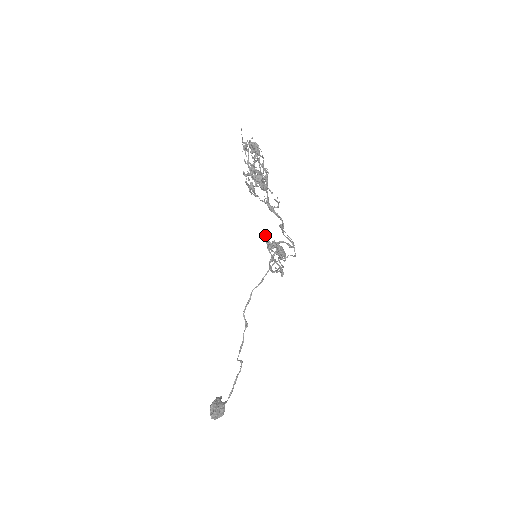
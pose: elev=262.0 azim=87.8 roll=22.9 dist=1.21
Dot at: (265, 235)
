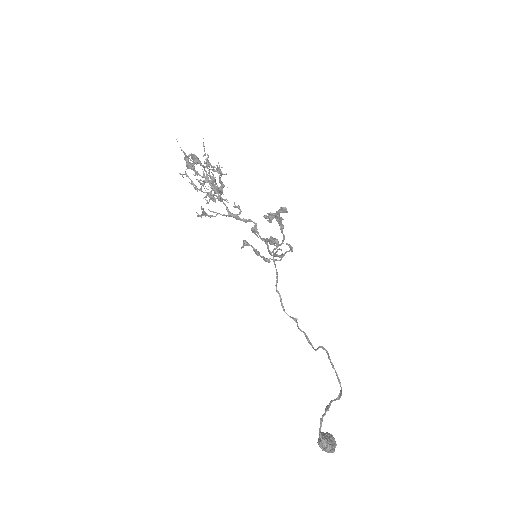
Dot at: (247, 242)
